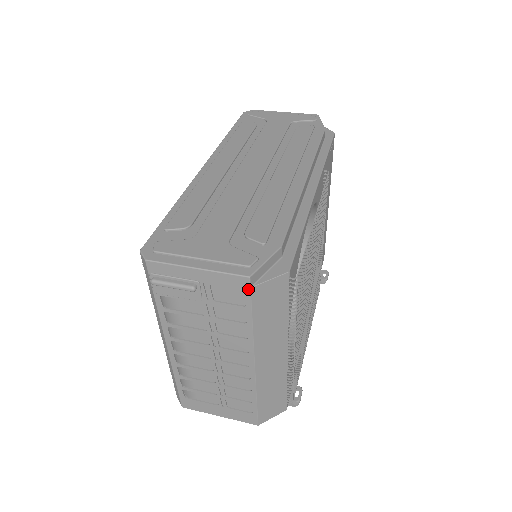
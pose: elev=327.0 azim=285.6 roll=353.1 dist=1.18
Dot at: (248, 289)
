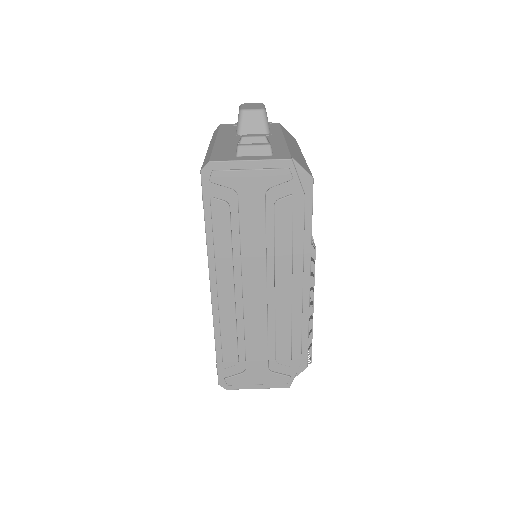
Dot at: occluded
